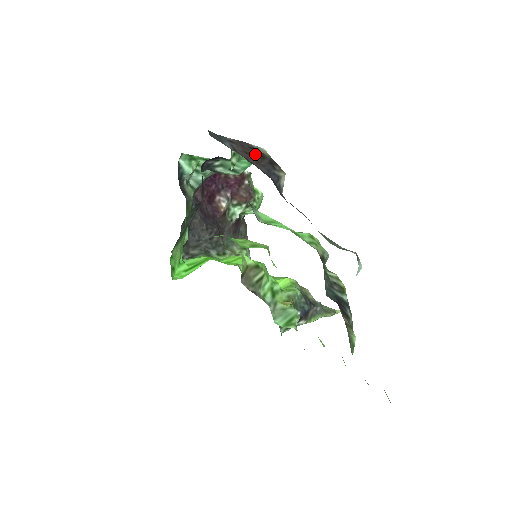
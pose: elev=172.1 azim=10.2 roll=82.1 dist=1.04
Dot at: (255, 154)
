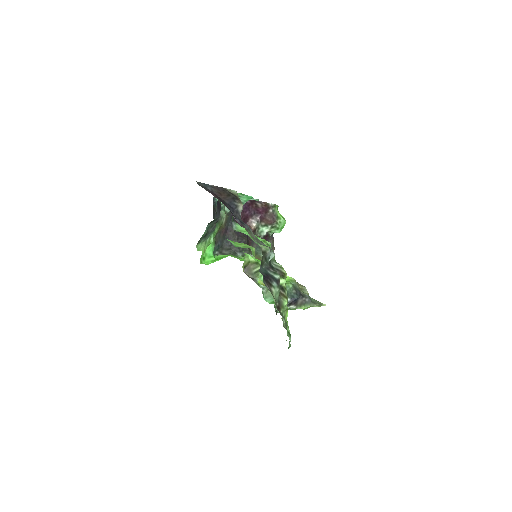
Dot at: (224, 194)
